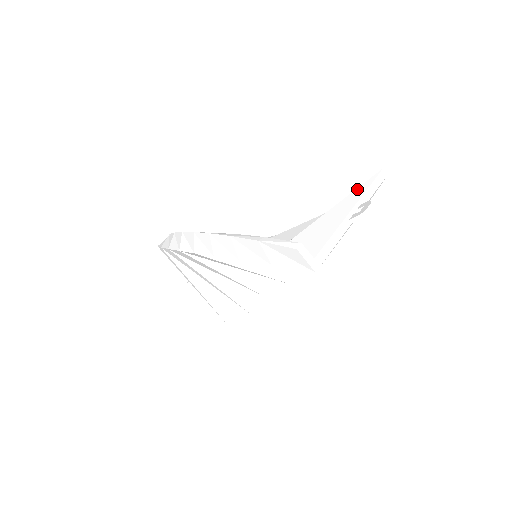
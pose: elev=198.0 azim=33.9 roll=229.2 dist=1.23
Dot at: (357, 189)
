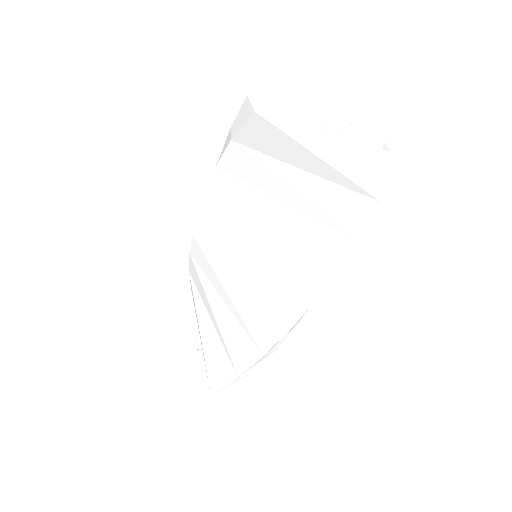
Dot at: occluded
